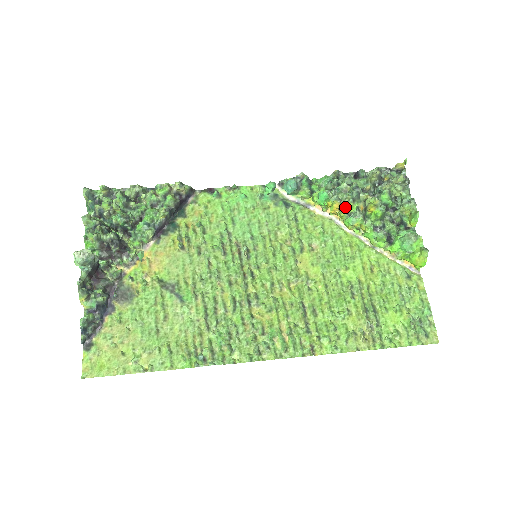
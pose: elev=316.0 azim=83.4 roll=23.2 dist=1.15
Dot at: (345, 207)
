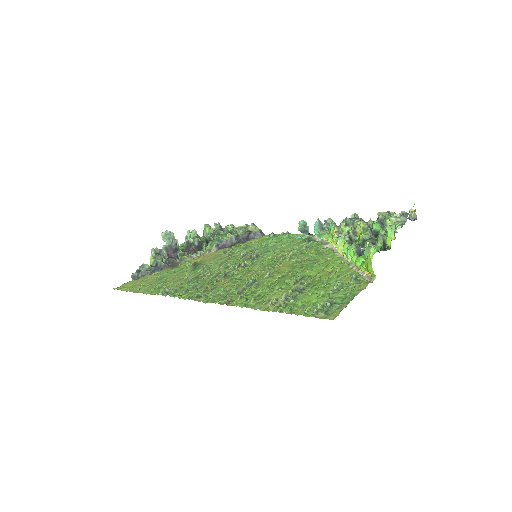
Dot at: (339, 231)
